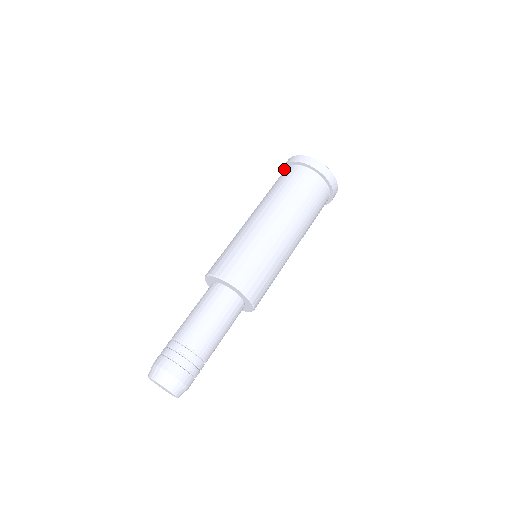
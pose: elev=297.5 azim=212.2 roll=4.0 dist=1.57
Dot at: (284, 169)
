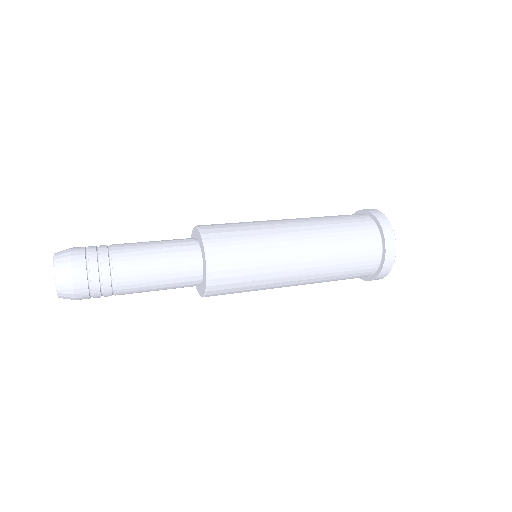
Dot at: occluded
